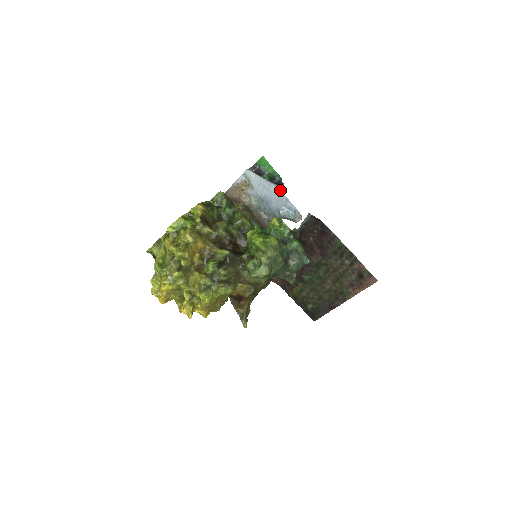
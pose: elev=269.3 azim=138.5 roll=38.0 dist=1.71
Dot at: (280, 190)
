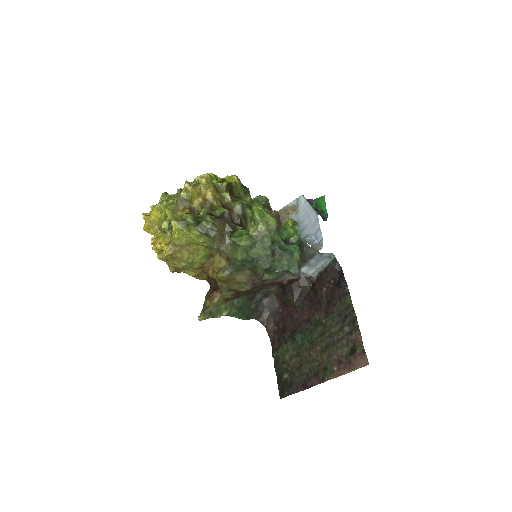
Dot at: (318, 218)
